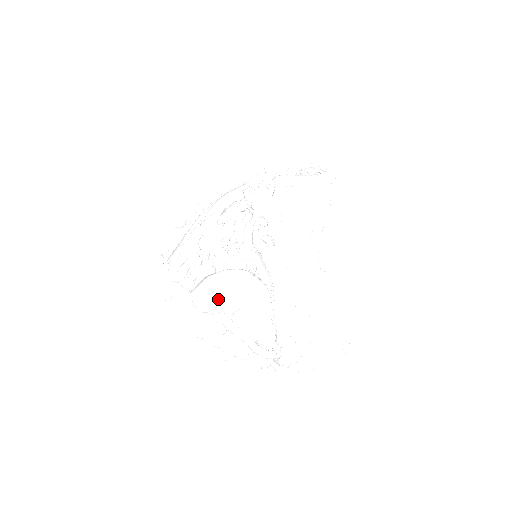
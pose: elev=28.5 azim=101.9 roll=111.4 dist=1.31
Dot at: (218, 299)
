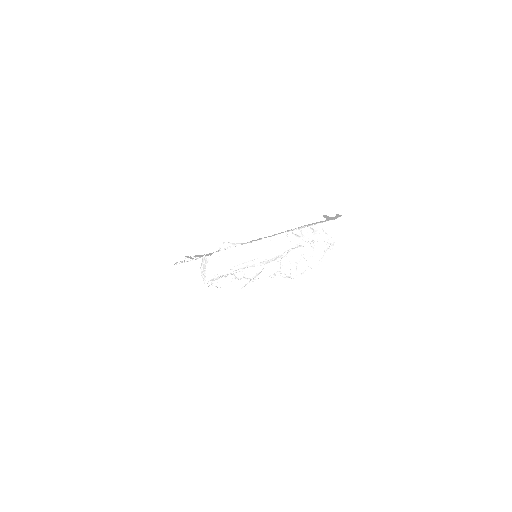
Dot at: occluded
